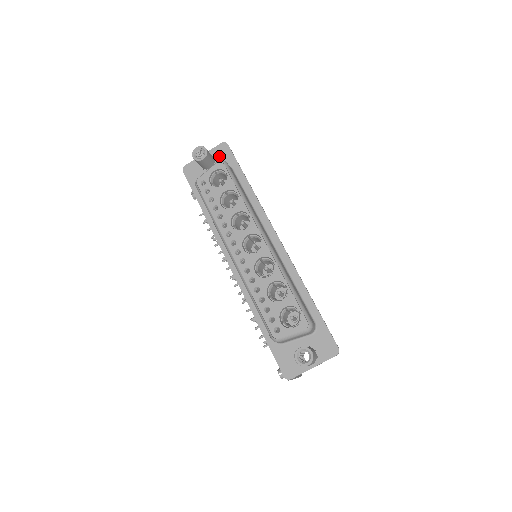
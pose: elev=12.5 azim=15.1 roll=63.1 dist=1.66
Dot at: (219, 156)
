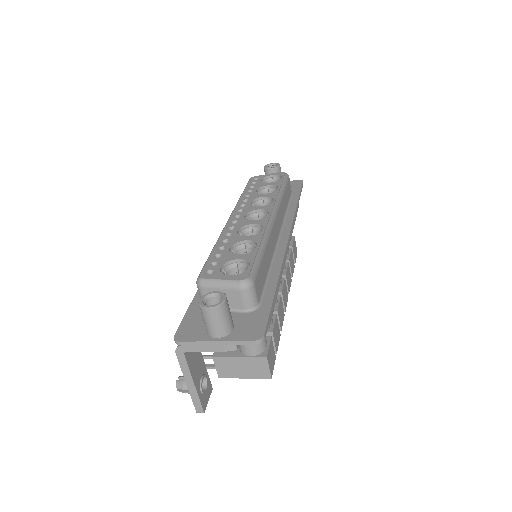
Dot at: occluded
